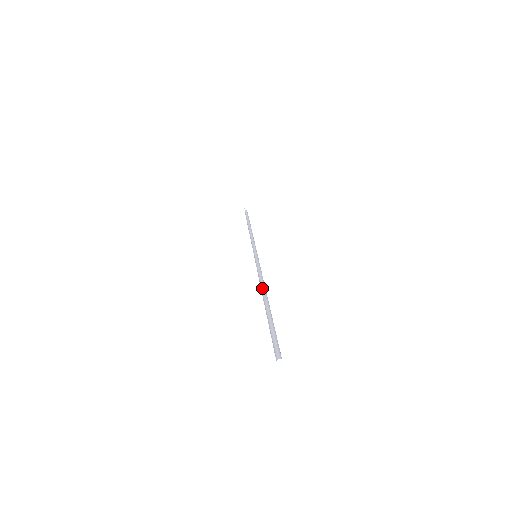
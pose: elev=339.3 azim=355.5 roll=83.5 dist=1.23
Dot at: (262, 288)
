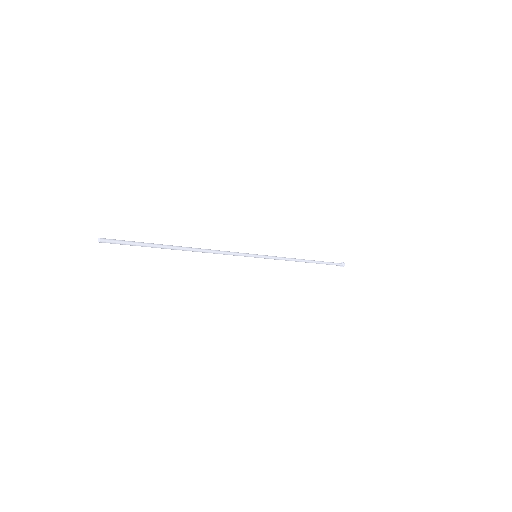
Dot at: (198, 250)
